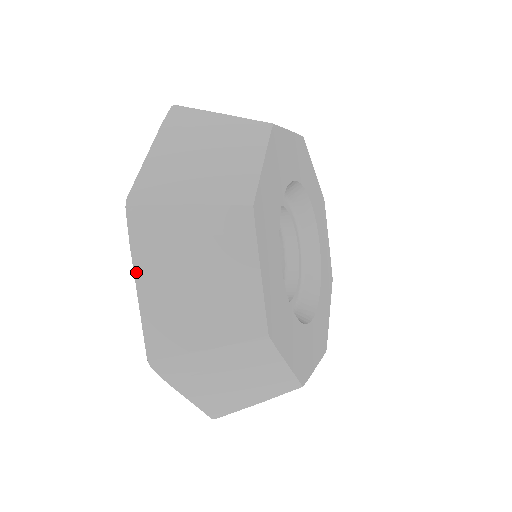
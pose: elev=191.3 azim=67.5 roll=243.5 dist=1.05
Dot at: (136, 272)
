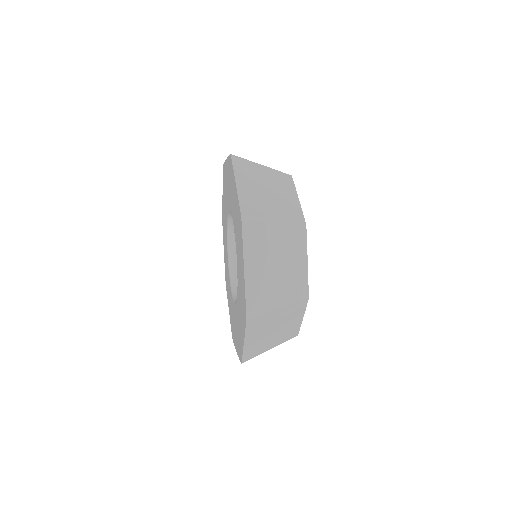
Dot at: (245, 260)
